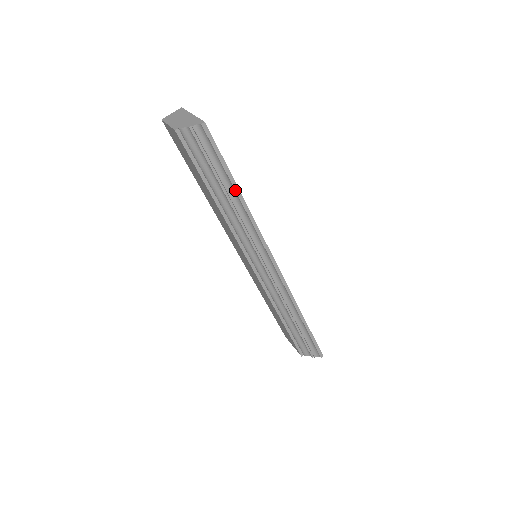
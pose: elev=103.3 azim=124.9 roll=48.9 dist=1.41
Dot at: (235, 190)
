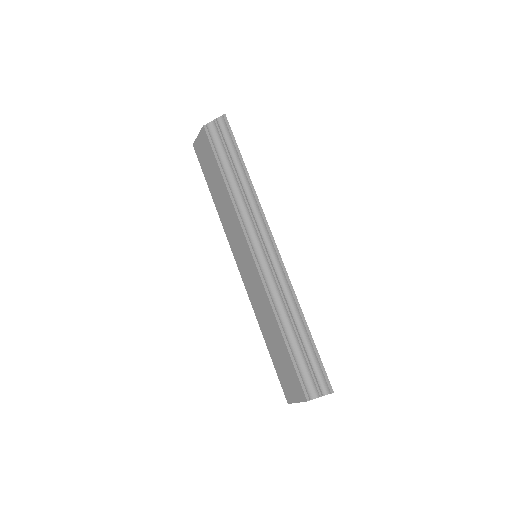
Dot at: (242, 164)
